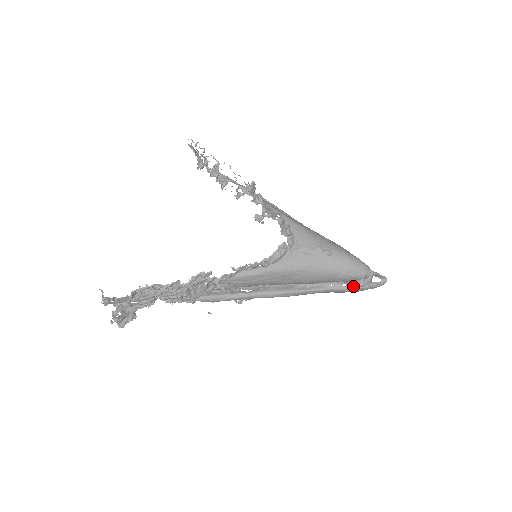
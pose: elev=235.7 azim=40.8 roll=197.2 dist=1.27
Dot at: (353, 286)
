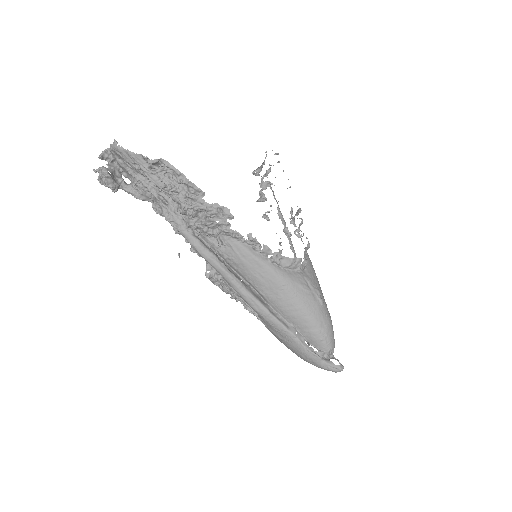
Dot at: (313, 350)
